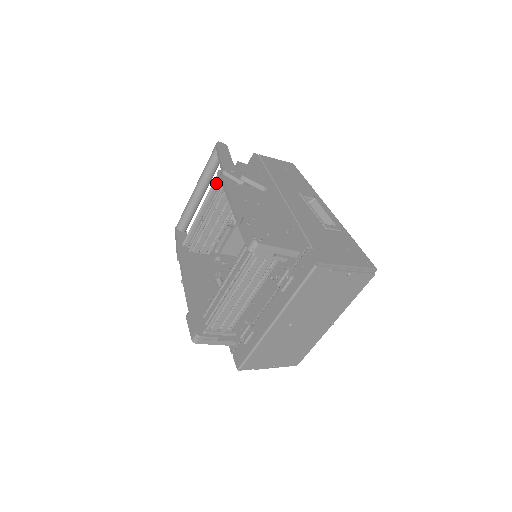
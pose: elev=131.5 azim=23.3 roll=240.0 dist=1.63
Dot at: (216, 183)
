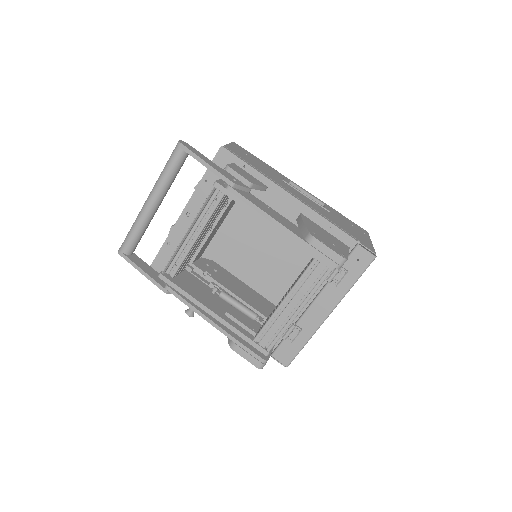
Dot at: (209, 196)
